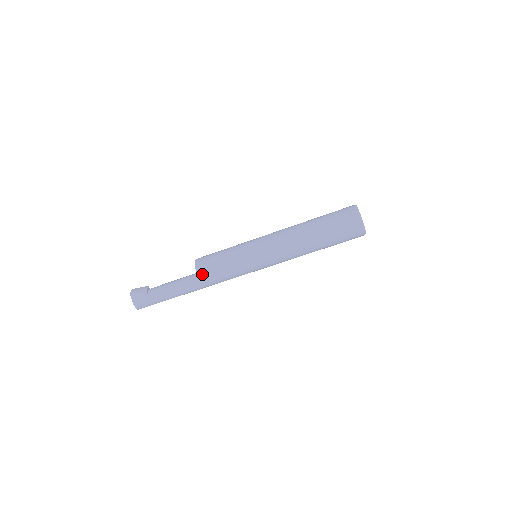
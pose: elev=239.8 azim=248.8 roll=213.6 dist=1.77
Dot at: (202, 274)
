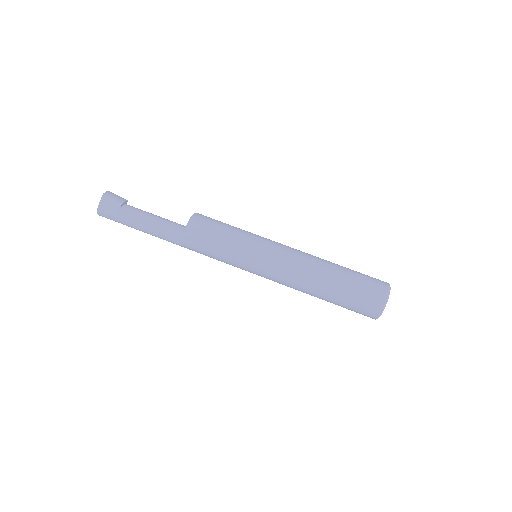
Dot at: (191, 231)
